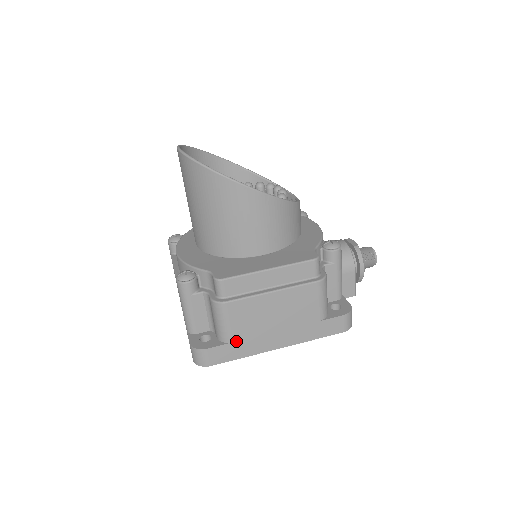
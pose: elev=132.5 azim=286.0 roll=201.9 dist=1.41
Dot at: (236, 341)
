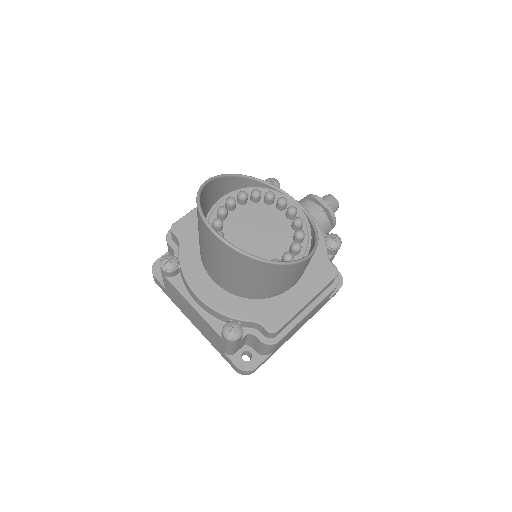
Dot at: (275, 350)
